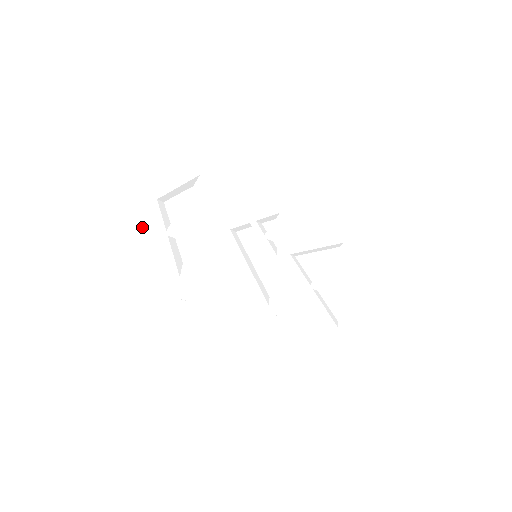
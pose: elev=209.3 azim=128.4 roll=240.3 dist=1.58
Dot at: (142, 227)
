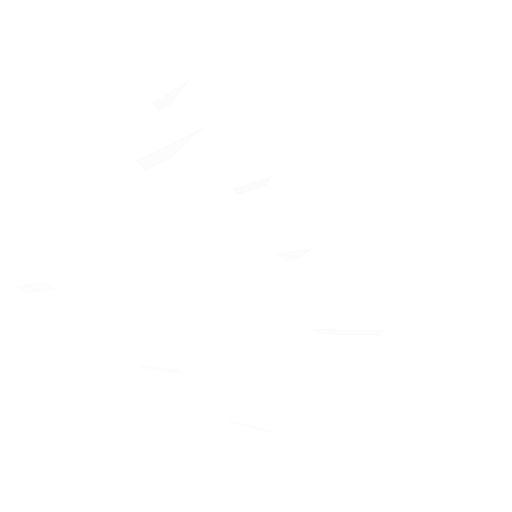
Dot at: (166, 102)
